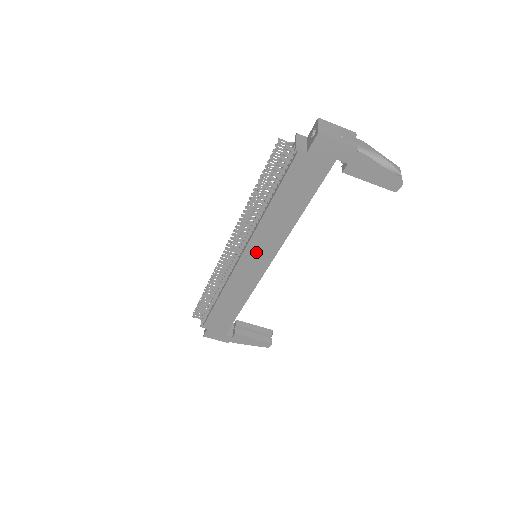
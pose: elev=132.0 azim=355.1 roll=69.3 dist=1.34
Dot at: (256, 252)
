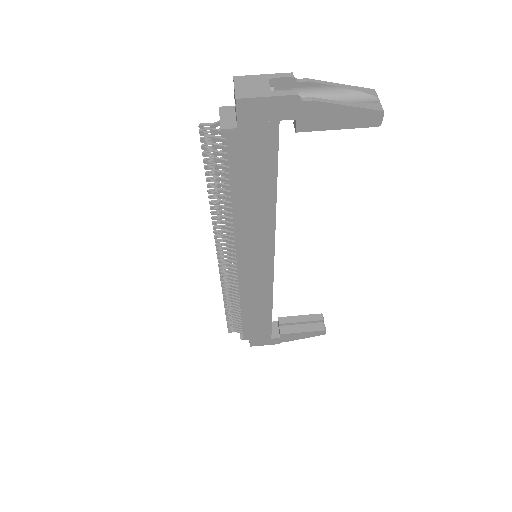
Dot at: (250, 255)
